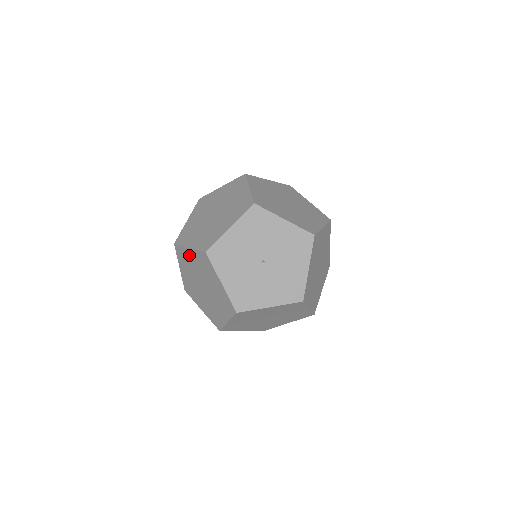
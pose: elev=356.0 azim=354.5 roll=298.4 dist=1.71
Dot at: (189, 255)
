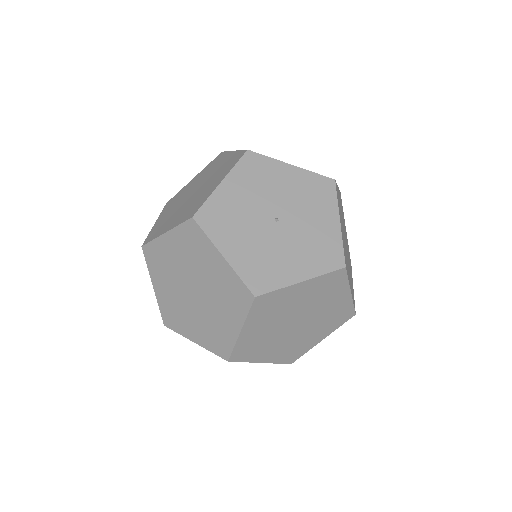
Dot at: (166, 247)
